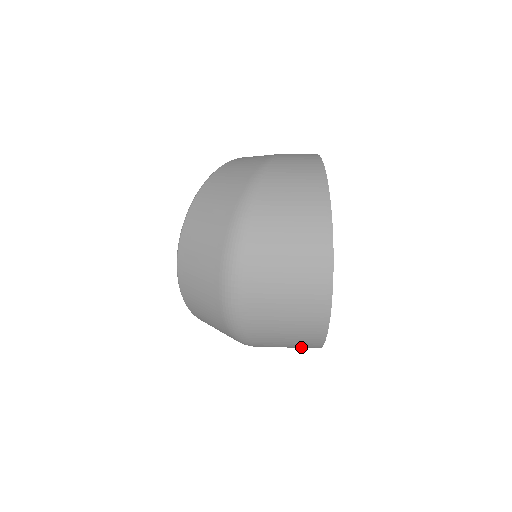
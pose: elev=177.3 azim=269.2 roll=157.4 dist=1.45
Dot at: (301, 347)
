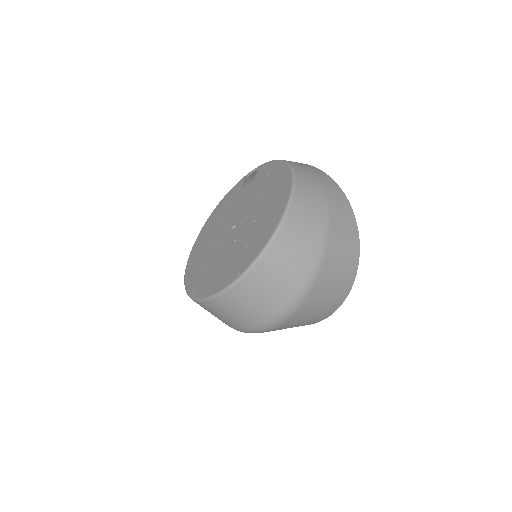
Dot at: occluded
